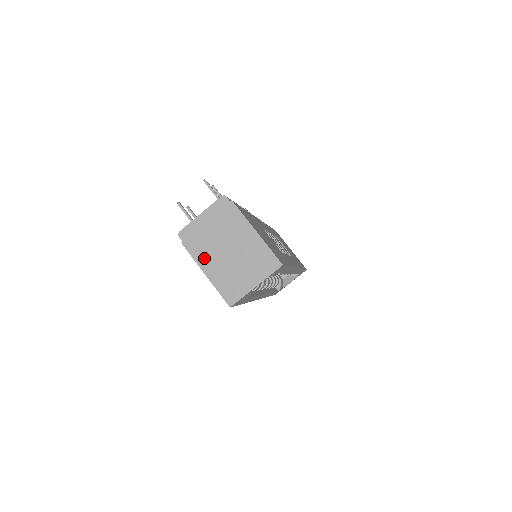
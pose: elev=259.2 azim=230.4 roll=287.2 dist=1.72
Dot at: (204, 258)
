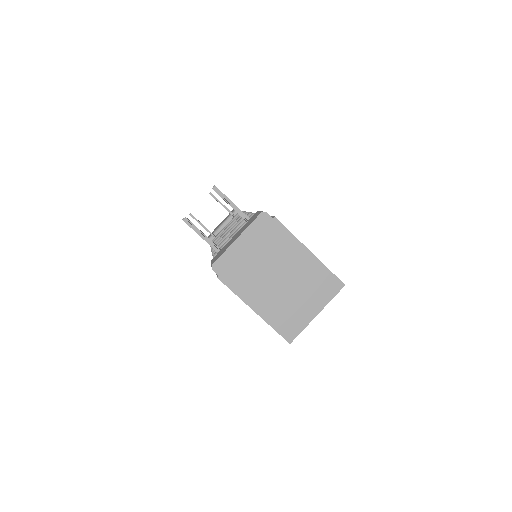
Dot at: (250, 292)
